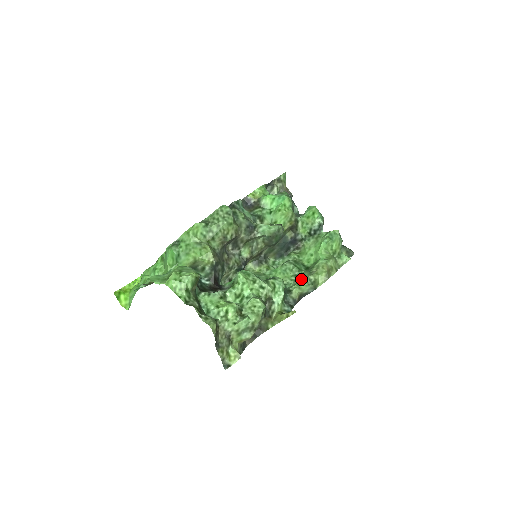
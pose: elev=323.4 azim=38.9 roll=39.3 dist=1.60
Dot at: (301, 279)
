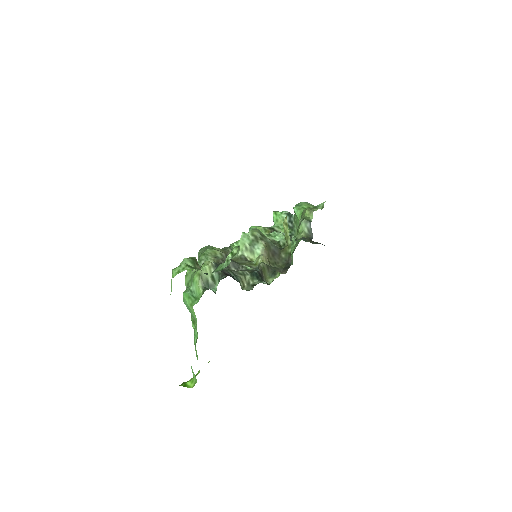
Dot at: (297, 230)
